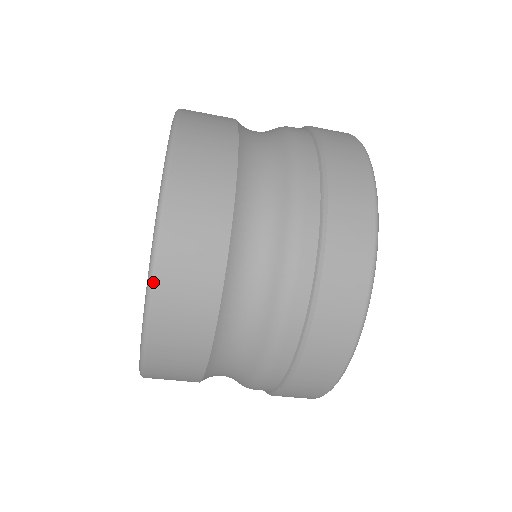
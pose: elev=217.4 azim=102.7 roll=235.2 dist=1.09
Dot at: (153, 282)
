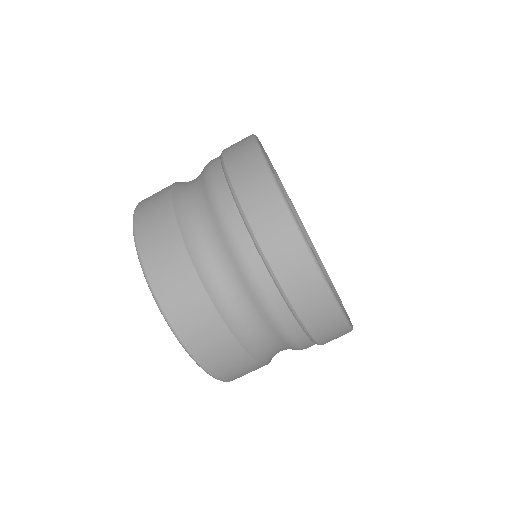
Dot at: (164, 313)
